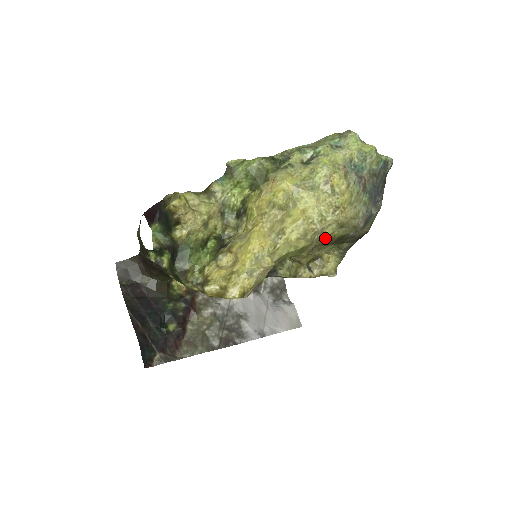
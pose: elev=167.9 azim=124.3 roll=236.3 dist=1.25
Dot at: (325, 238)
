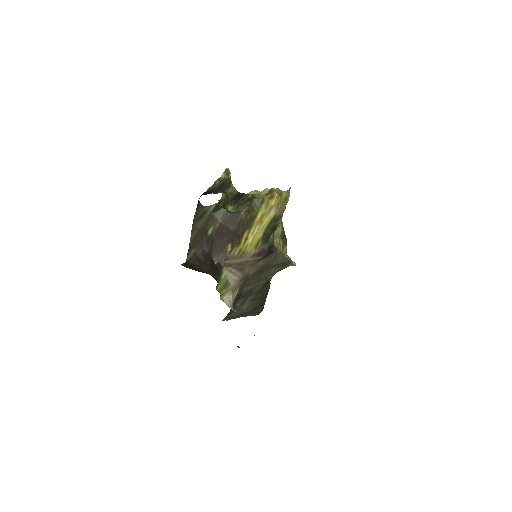
Dot at: occluded
